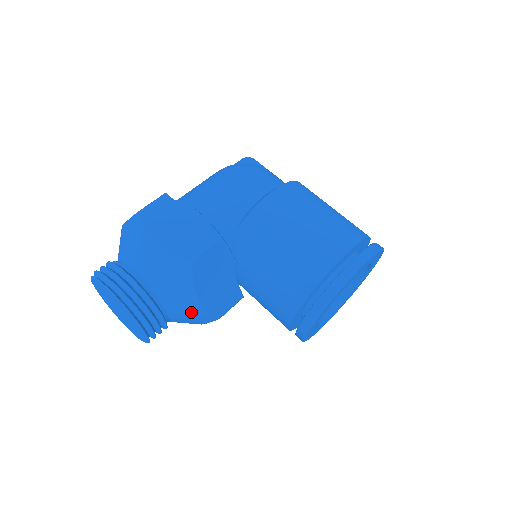
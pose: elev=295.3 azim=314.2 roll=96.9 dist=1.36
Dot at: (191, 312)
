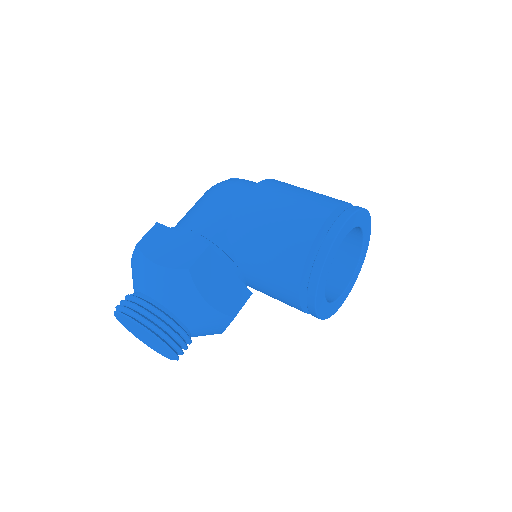
Dot at: (206, 318)
